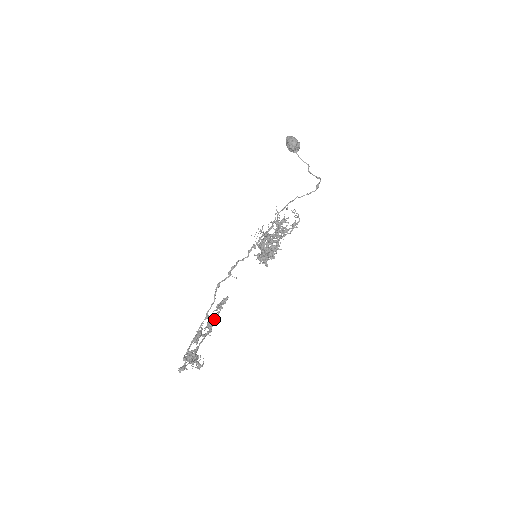
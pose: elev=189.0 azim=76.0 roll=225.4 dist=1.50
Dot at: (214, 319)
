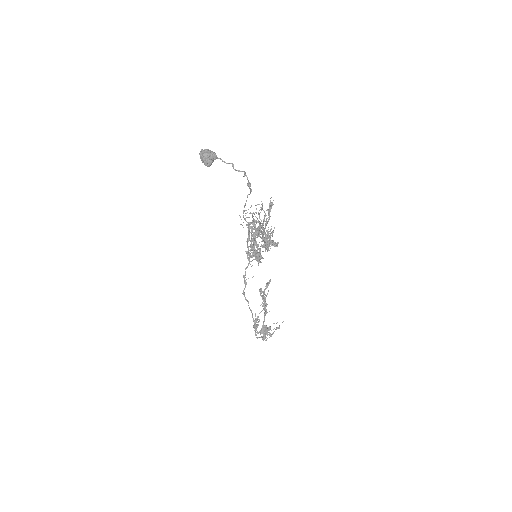
Dot at: (264, 302)
